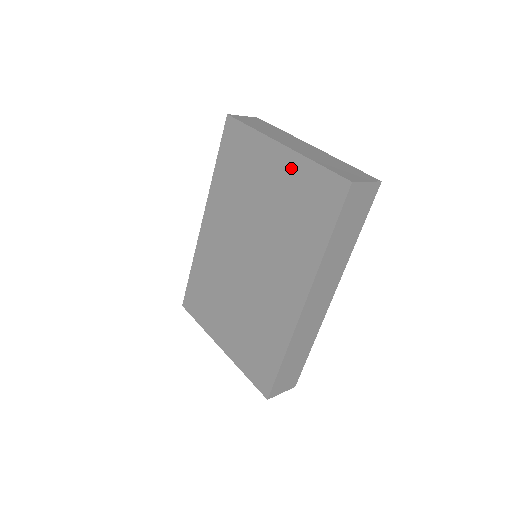
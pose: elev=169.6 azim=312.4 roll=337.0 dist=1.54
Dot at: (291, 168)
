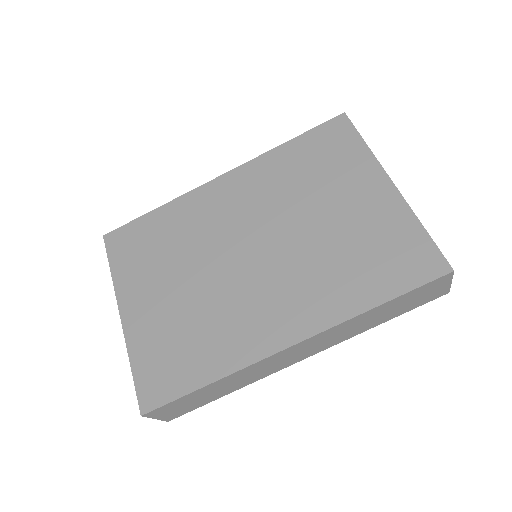
Dot at: (387, 209)
